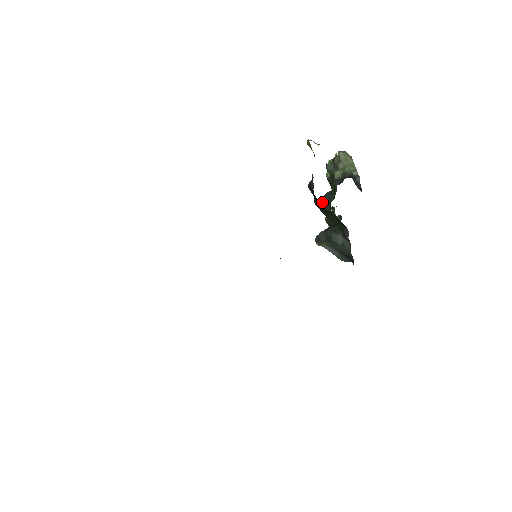
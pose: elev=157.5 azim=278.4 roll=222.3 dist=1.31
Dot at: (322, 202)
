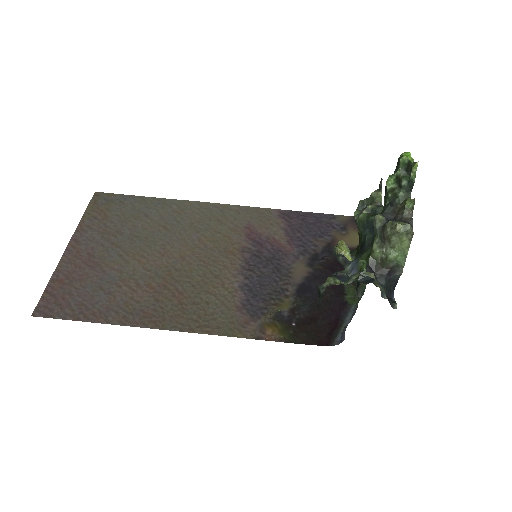
Dot at: (359, 223)
